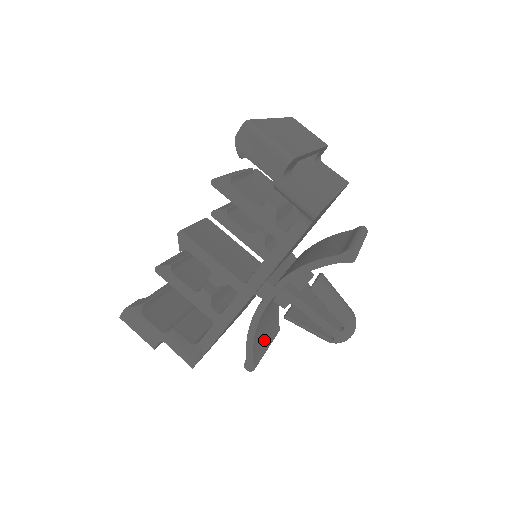
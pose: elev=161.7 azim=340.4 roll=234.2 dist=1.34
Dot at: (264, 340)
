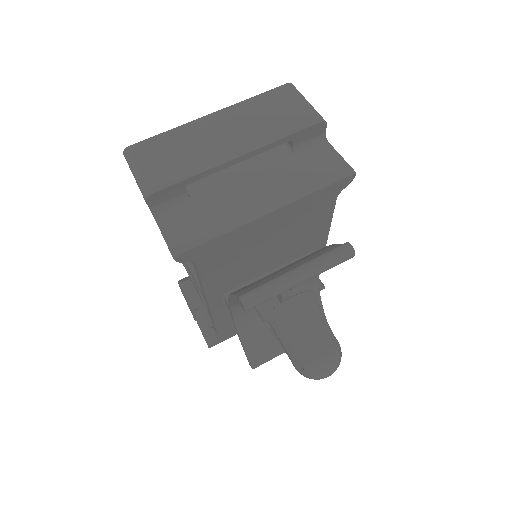
Dot at: occluded
